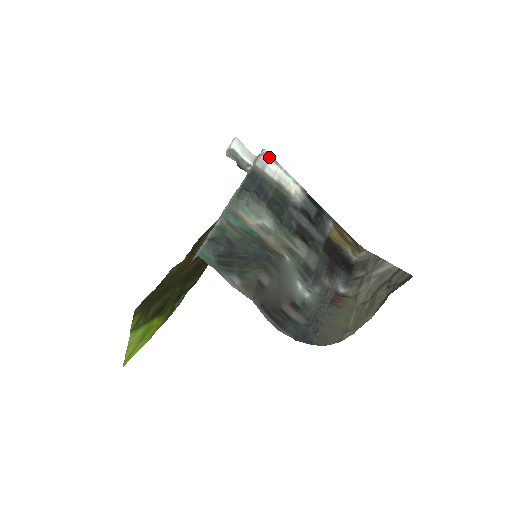
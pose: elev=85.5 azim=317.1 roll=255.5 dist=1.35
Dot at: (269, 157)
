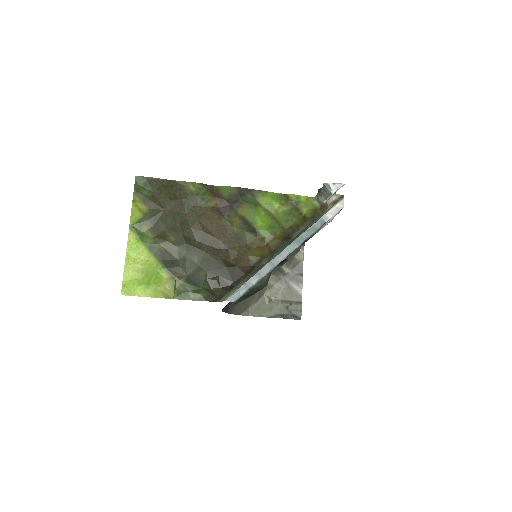
Dot at: (339, 212)
